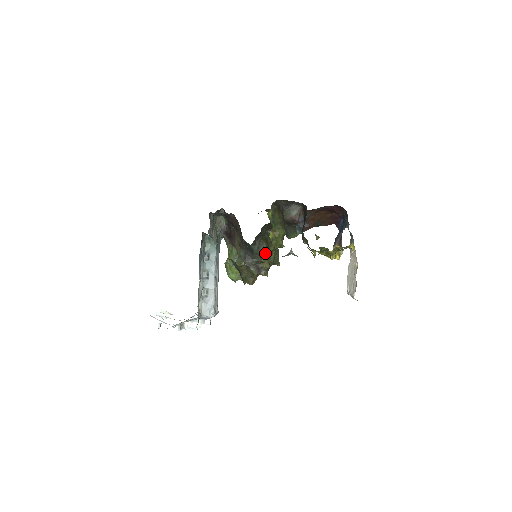
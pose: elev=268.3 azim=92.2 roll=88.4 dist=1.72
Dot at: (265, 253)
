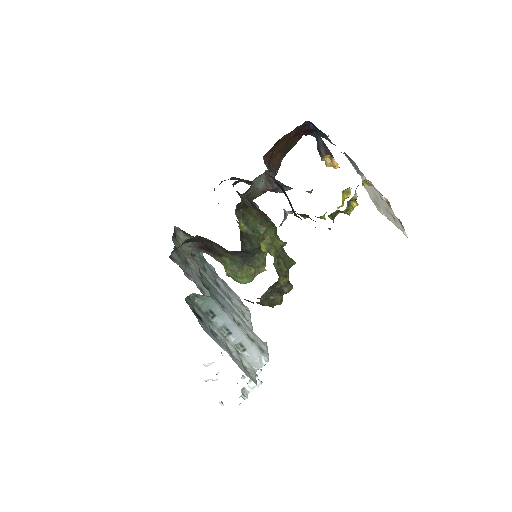
Dot at: occluded
